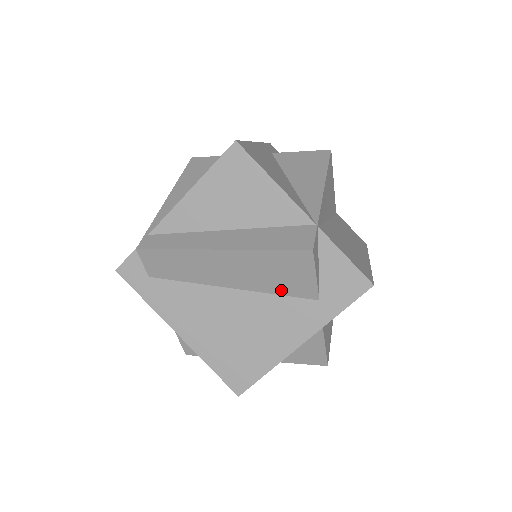
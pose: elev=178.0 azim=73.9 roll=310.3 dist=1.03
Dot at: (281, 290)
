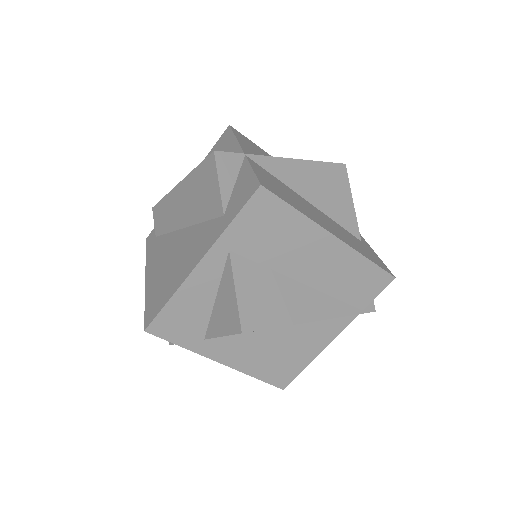
Dot at: (205, 214)
